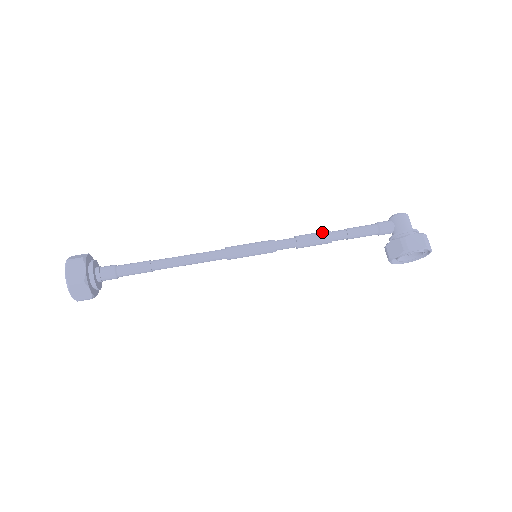
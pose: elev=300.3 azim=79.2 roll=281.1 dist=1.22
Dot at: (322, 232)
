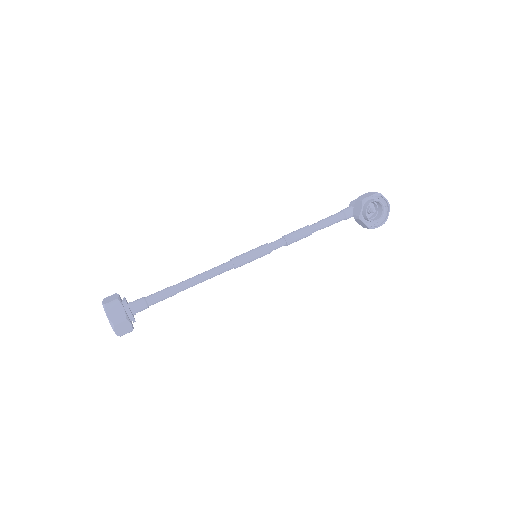
Dot at: (301, 228)
